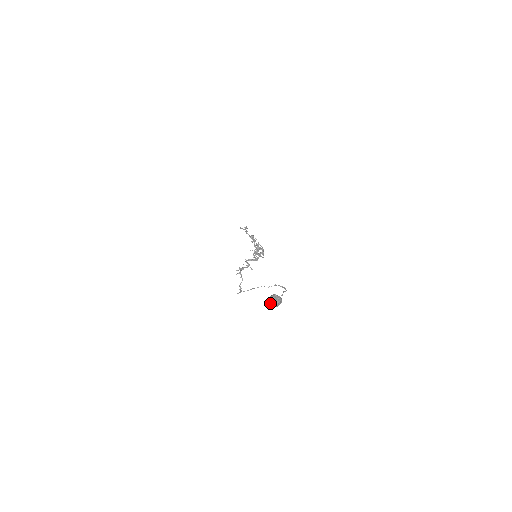
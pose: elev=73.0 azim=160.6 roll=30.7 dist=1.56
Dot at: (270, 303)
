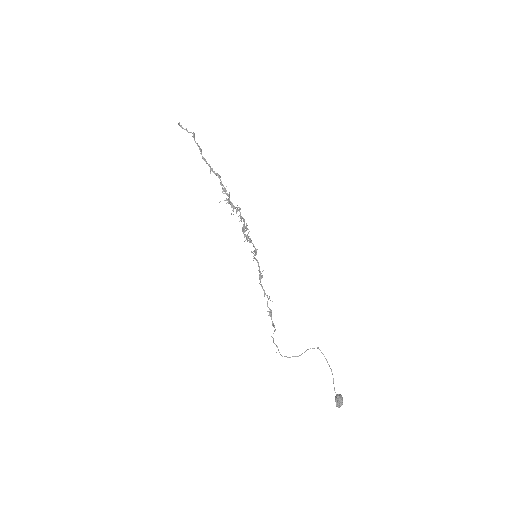
Dot at: occluded
